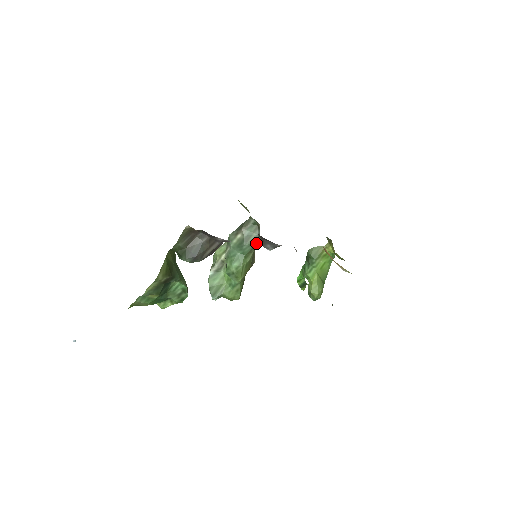
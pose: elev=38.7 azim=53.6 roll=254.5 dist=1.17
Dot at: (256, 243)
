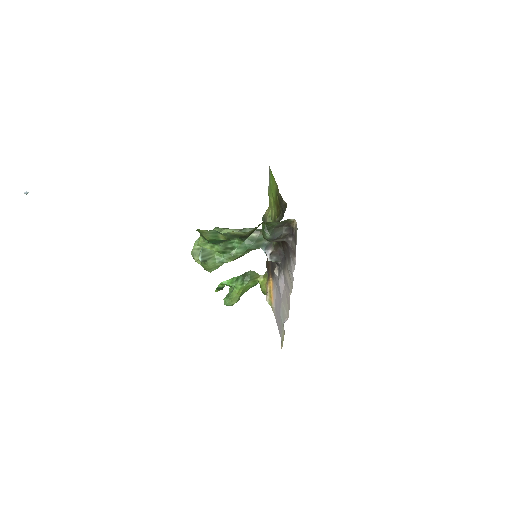
Dot at: (259, 247)
